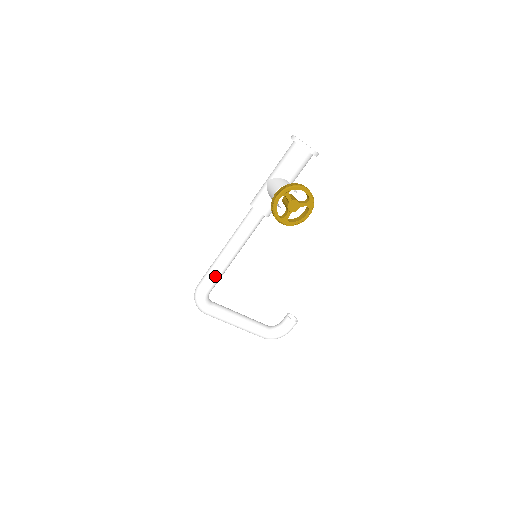
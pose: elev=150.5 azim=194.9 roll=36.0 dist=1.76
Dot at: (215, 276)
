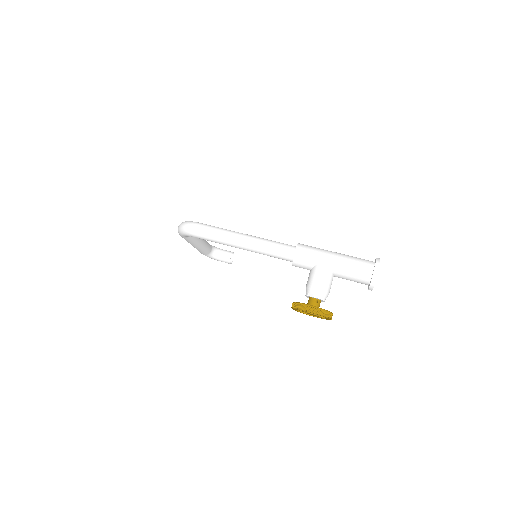
Dot at: (214, 241)
